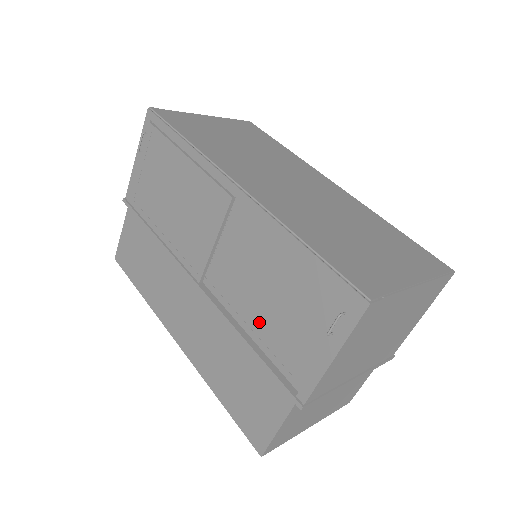
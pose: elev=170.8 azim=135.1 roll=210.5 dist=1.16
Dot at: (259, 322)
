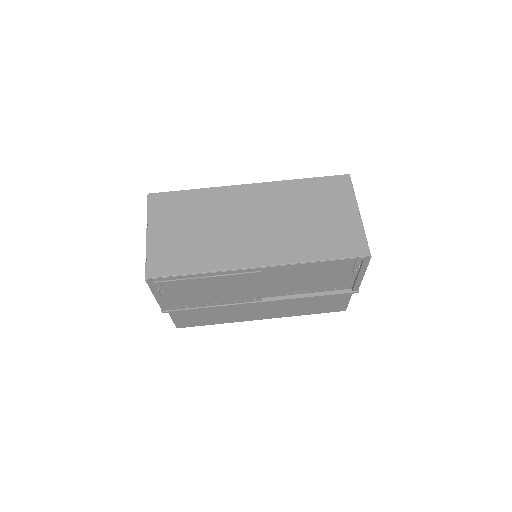
Dot at: (312, 288)
